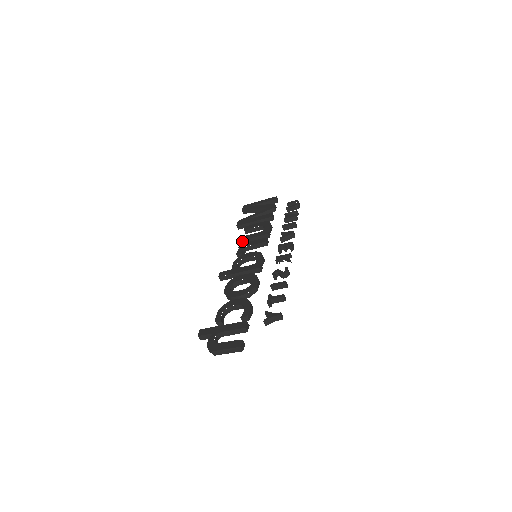
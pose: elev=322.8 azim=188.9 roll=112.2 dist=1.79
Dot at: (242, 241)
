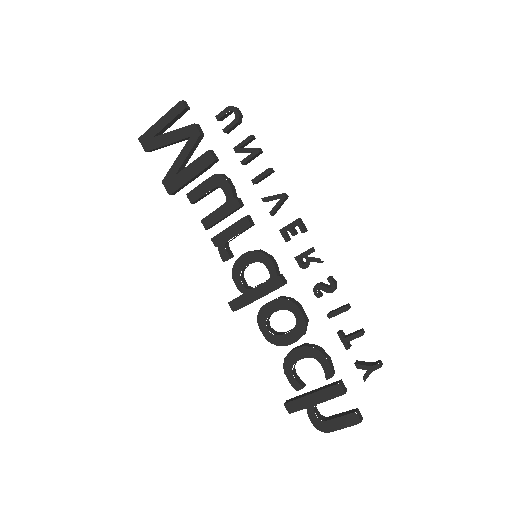
Dot at: occluded
